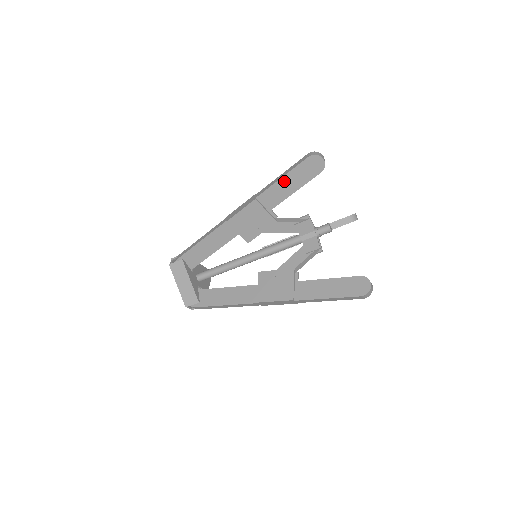
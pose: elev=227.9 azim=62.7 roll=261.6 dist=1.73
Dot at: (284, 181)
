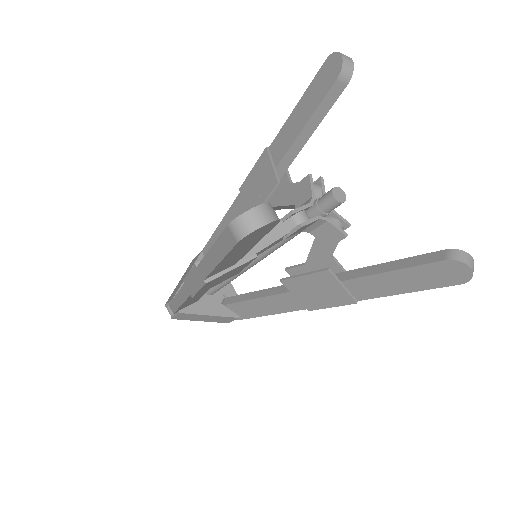
Dot at: (226, 260)
